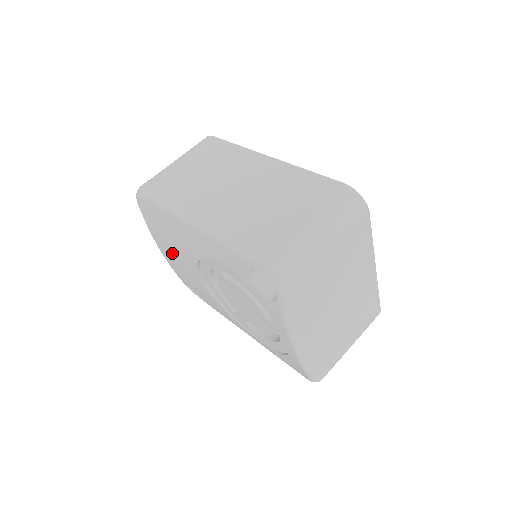
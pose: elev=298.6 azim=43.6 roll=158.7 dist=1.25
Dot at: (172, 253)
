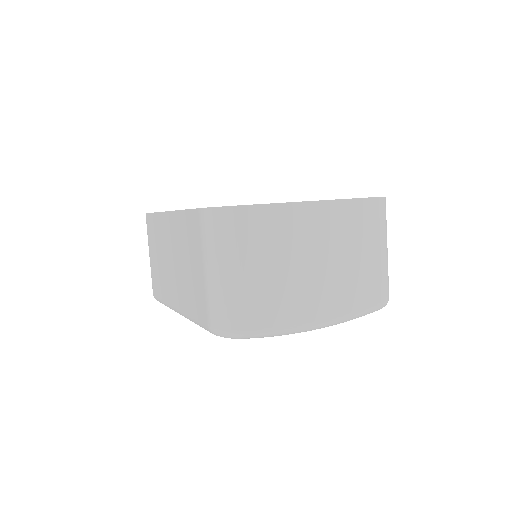
Dot at: occluded
